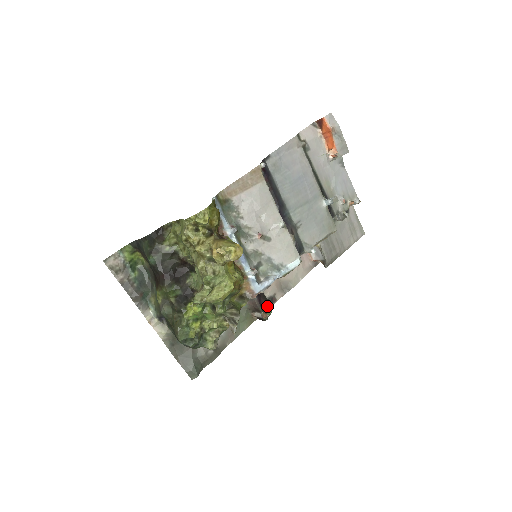
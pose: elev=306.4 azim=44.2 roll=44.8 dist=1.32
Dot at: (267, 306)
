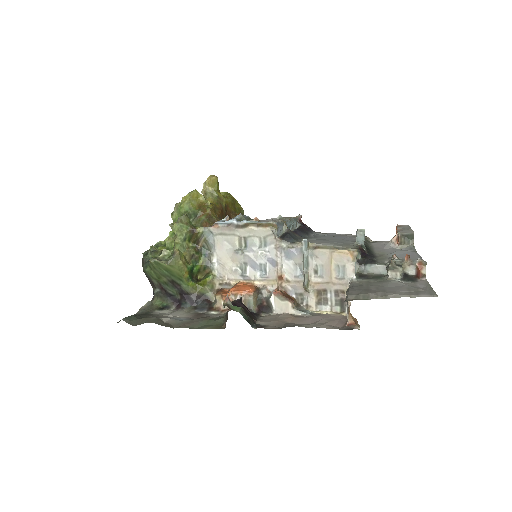
Dot at: (241, 308)
